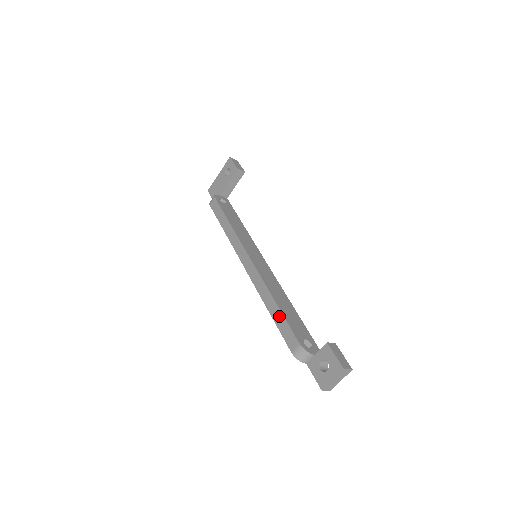
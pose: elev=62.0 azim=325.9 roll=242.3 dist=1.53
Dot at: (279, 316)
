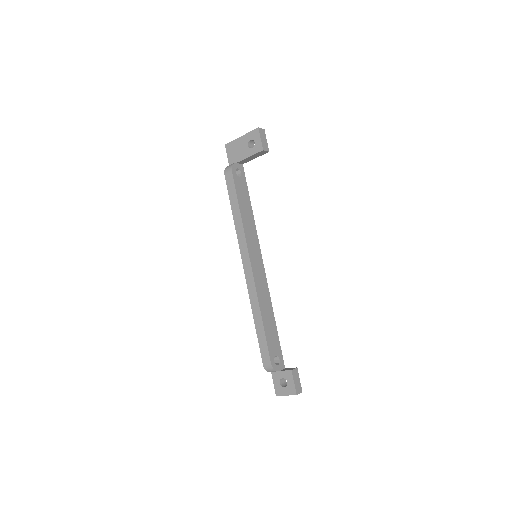
Dot at: (262, 332)
